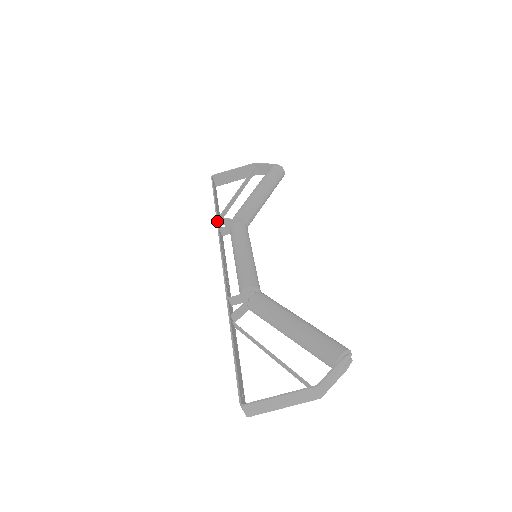
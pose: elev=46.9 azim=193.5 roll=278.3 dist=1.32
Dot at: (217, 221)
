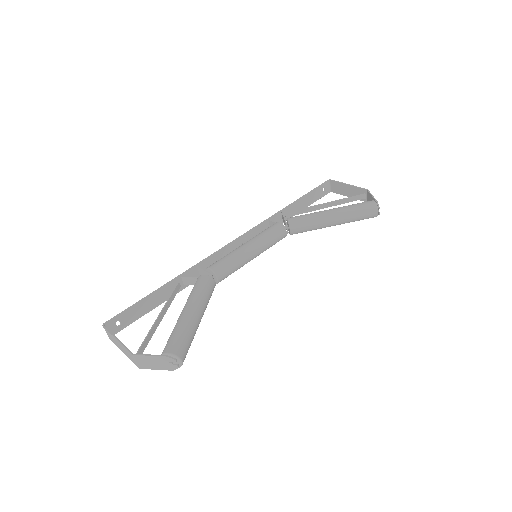
Dot at: (275, 214)
